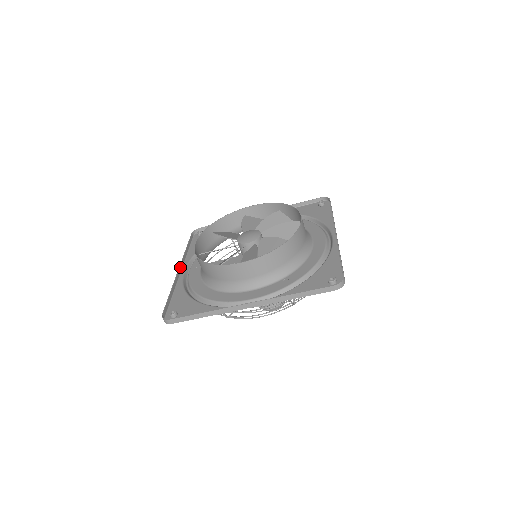
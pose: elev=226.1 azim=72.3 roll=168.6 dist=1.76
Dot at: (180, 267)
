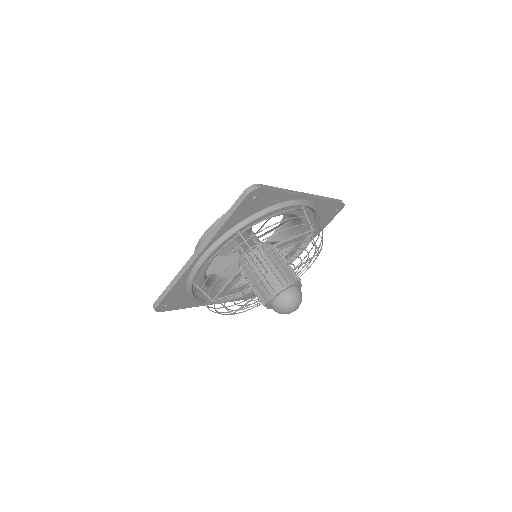
Dot at: occluded
